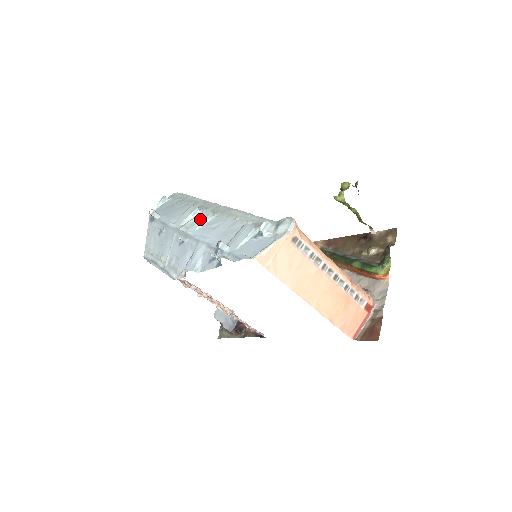
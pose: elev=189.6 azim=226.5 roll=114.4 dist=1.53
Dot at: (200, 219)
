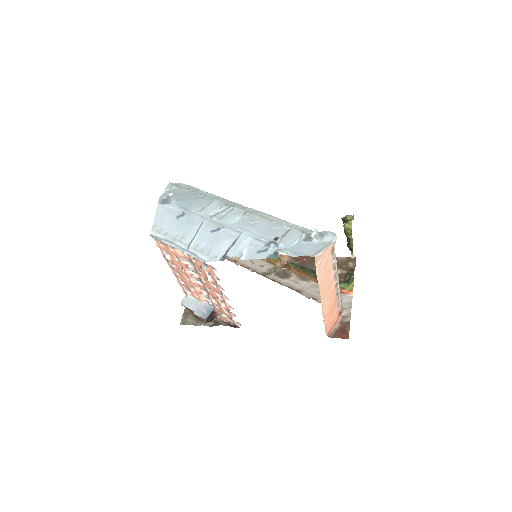
Dot at: (234, 214)
